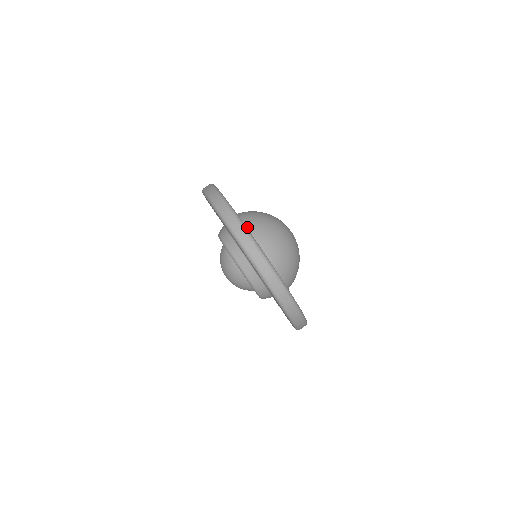
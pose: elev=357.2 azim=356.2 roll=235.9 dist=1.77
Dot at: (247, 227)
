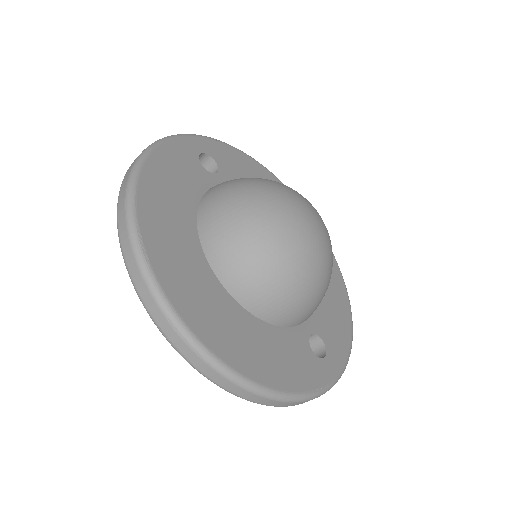
Dot at: (200, 214)
